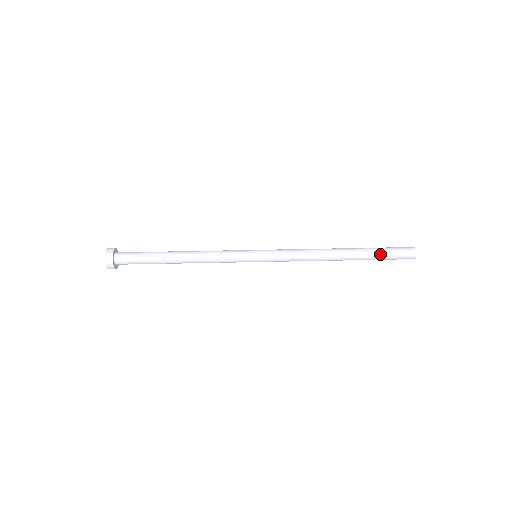
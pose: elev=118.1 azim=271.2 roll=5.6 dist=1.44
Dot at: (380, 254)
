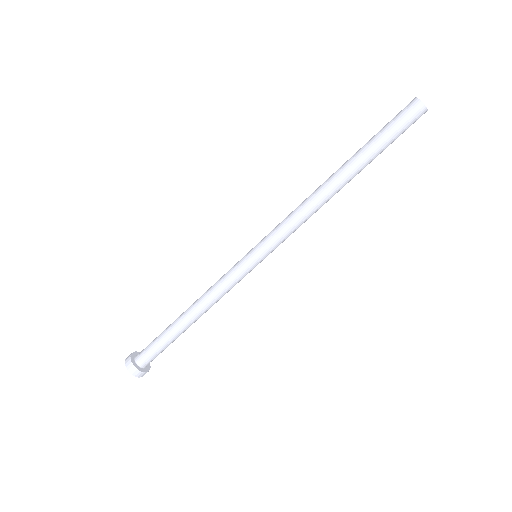
Dot at: (381, 143)
